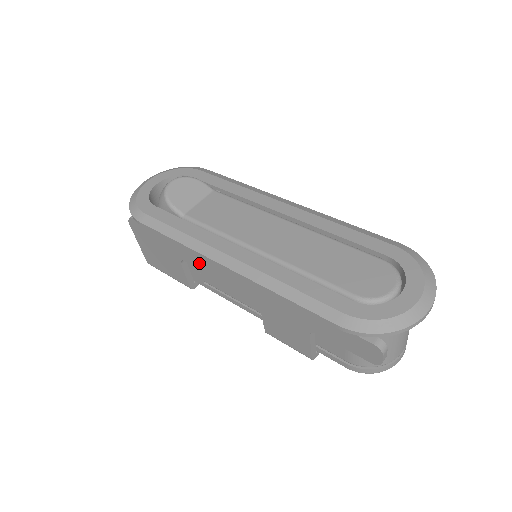
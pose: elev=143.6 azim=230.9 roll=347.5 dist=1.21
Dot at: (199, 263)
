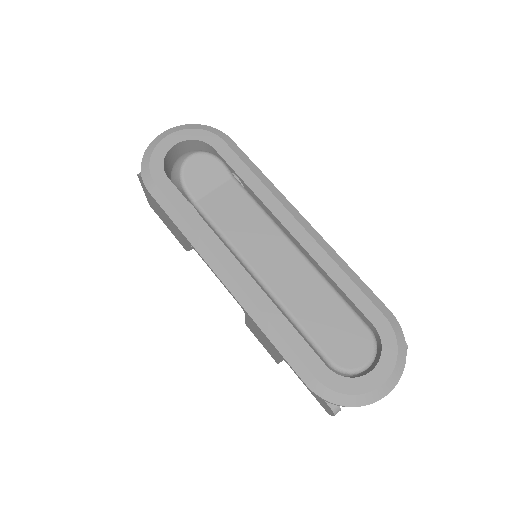
Dot at: occluded
